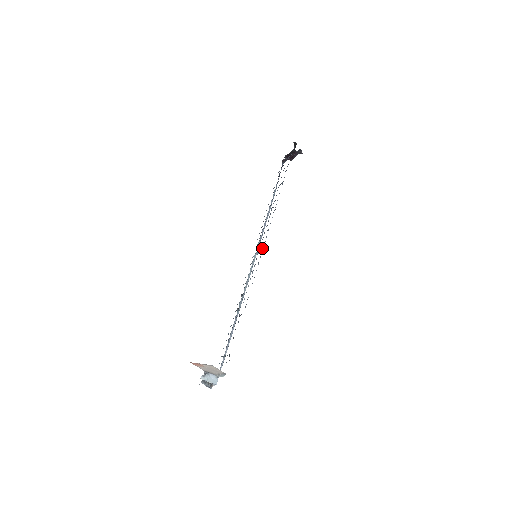
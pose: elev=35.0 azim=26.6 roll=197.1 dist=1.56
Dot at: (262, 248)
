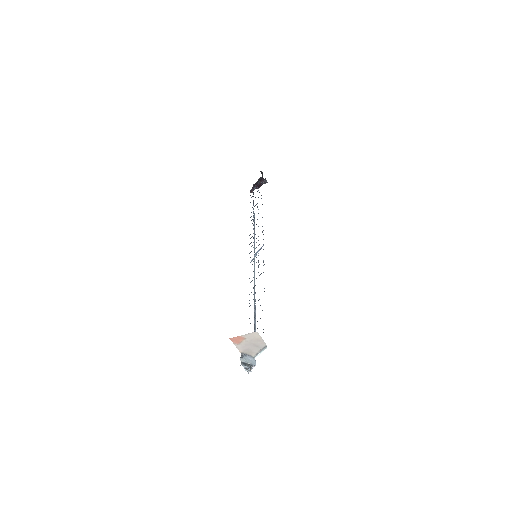
Dot at: occluded
